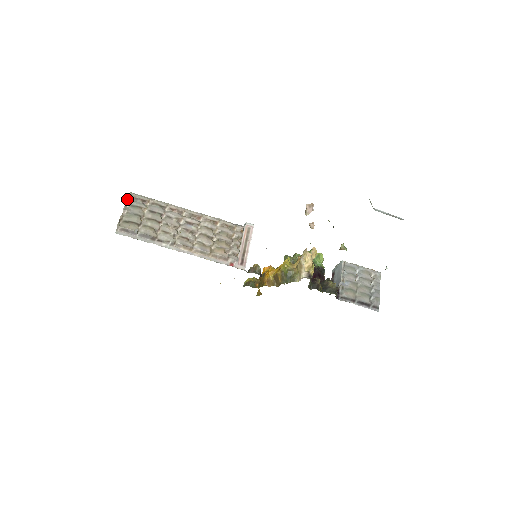
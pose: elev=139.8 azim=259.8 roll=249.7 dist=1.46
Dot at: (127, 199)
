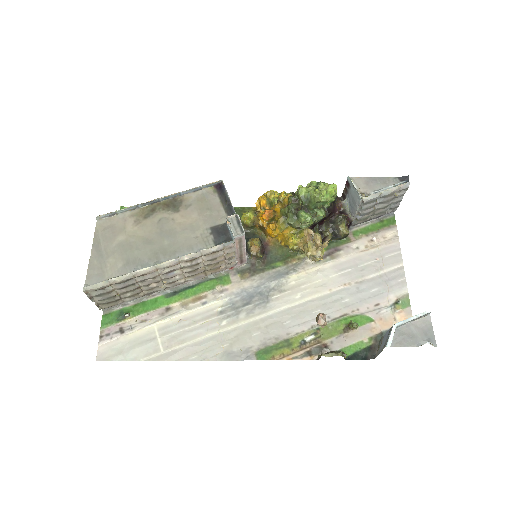
Dot at: occluded
